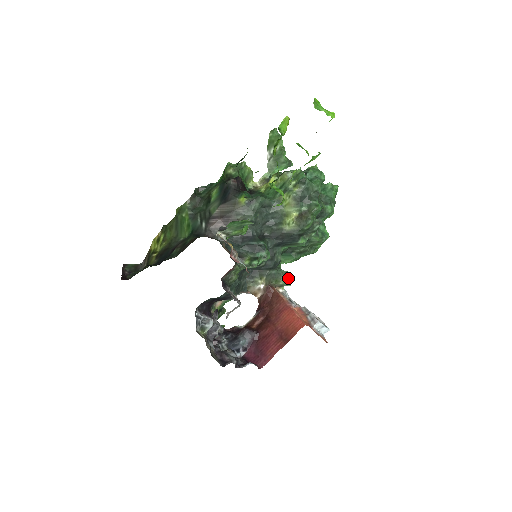
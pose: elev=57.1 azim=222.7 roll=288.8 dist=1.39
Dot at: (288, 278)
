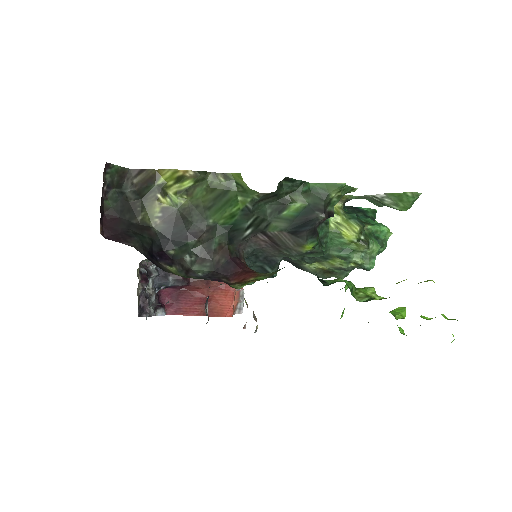
Dot at: occluded
